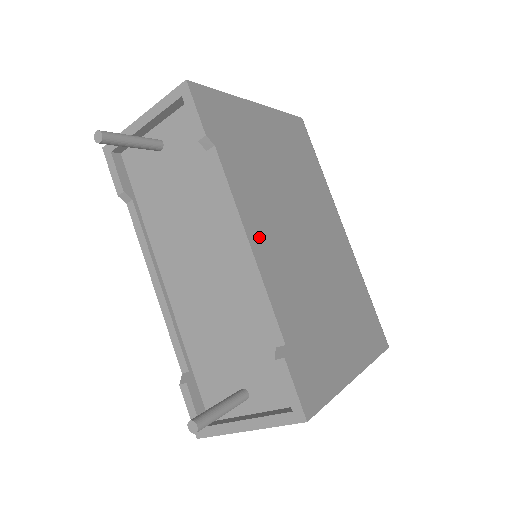
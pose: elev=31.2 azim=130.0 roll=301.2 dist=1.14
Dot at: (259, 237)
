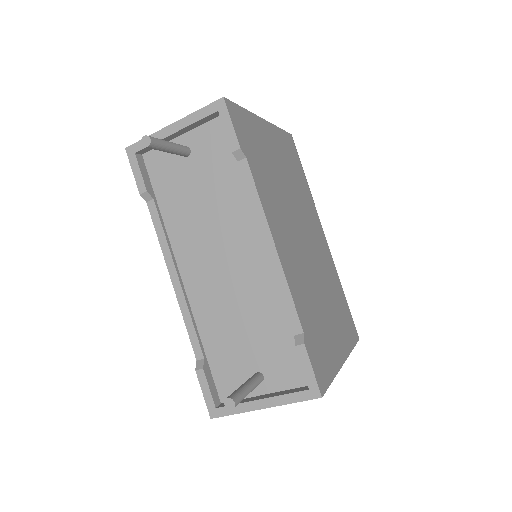
Dot at: (279, 240)
